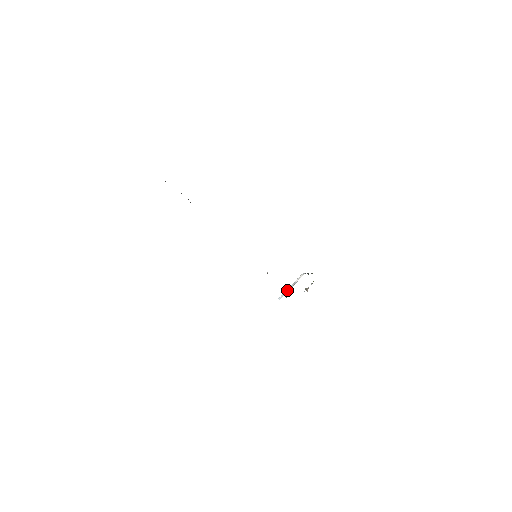
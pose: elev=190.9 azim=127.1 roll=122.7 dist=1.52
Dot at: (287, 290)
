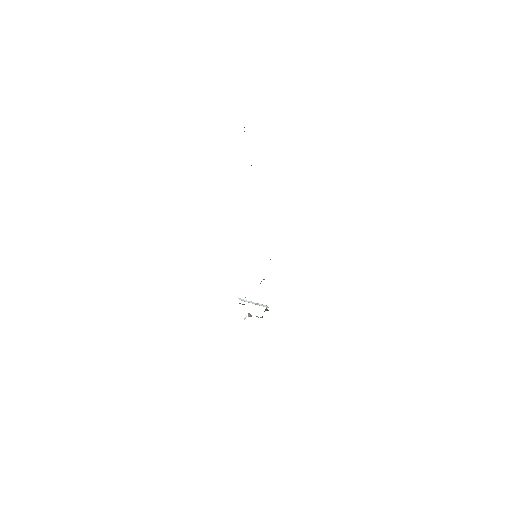
Dot at: (249, 301)
